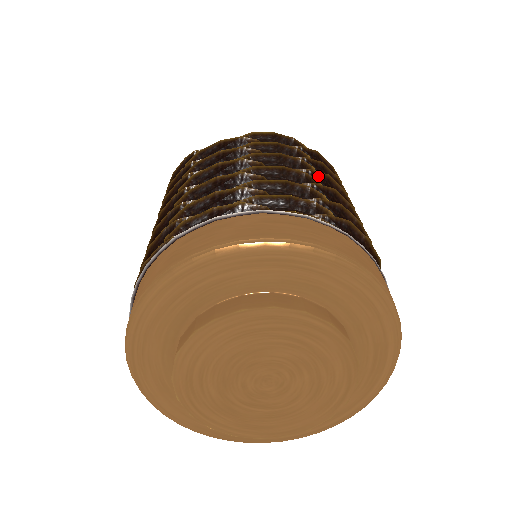
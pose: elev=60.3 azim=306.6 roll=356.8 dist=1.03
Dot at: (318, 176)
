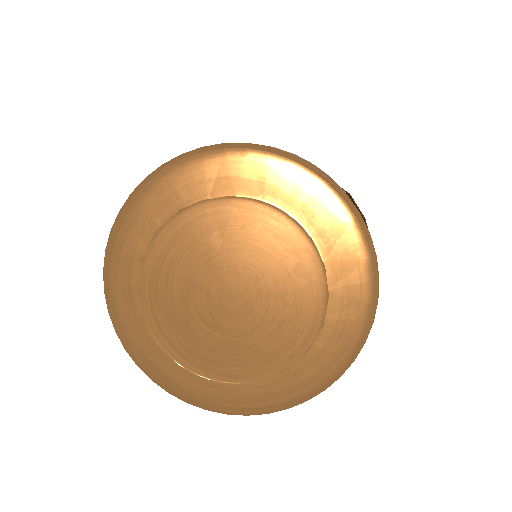
Dot at: occluded
